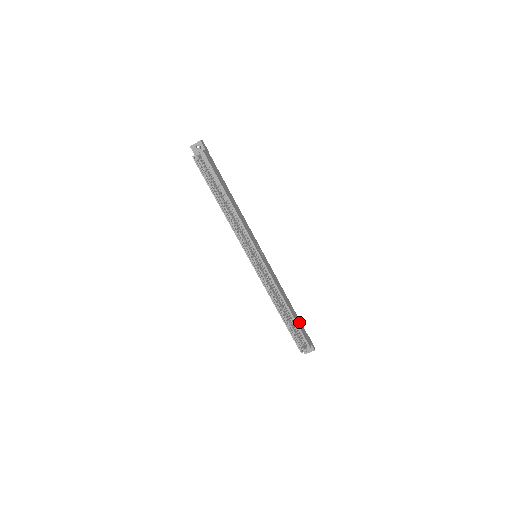
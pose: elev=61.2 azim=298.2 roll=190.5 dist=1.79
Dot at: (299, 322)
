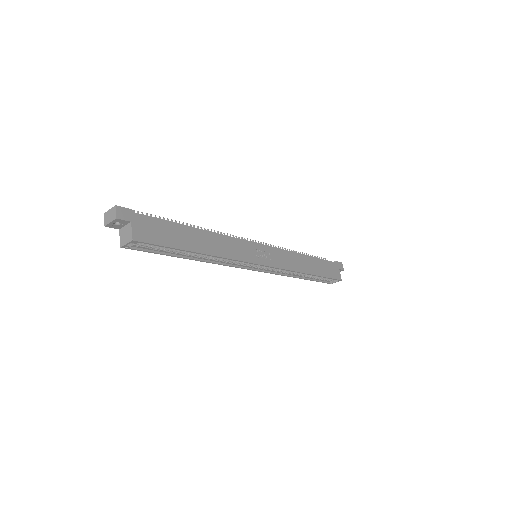
Dot at: (323, 265)
